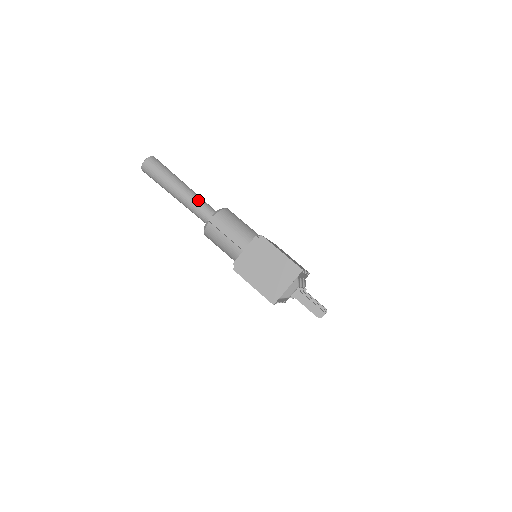
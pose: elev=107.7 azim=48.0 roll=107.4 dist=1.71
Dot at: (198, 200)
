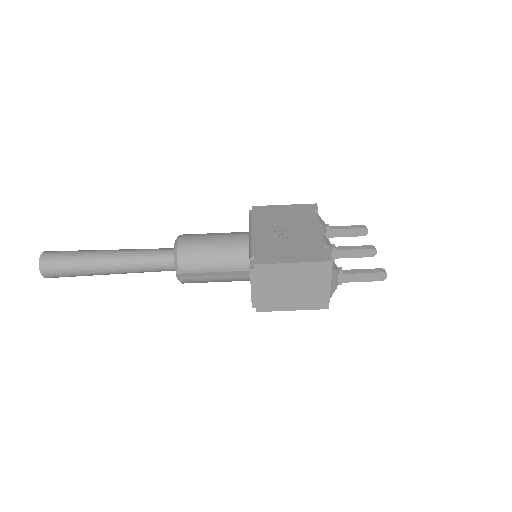
Dot at: (141, 260)
